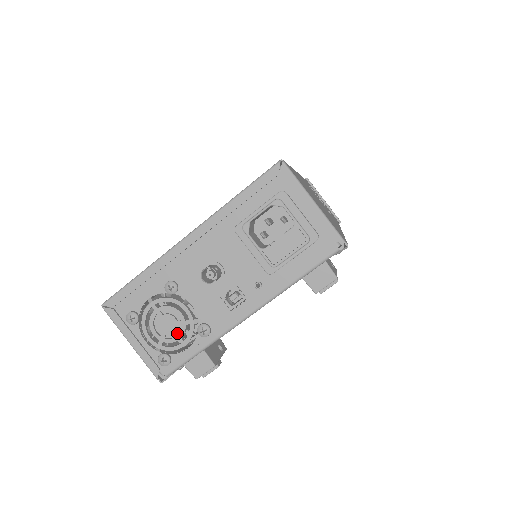
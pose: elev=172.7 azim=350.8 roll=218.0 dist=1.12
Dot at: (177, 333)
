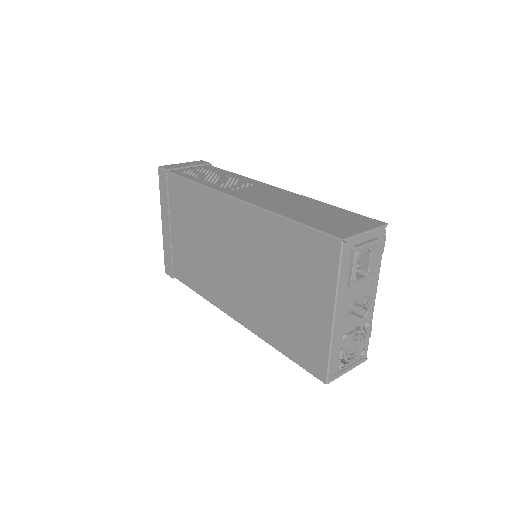
Dot at: (357, 341)
